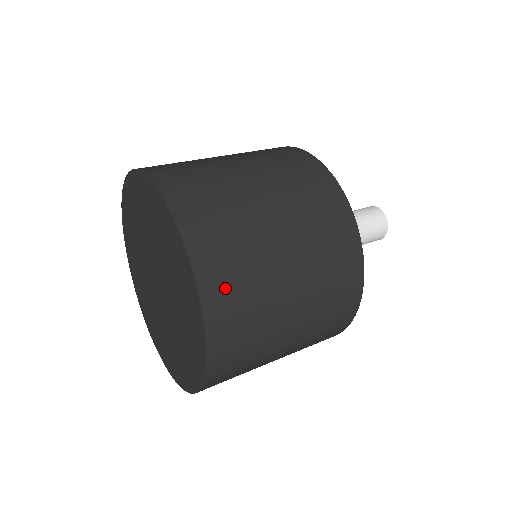
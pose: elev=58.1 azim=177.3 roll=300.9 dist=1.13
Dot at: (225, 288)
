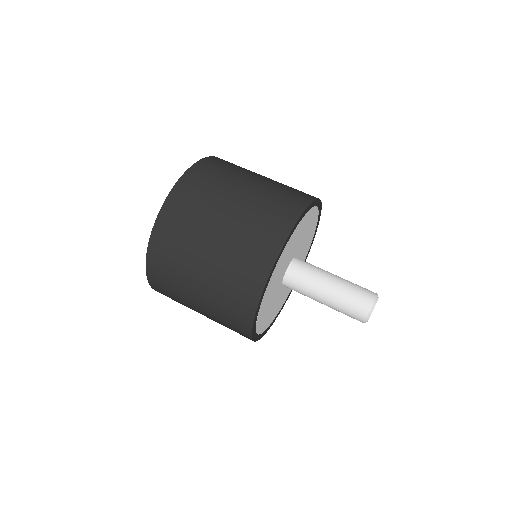
Dot at: (209, 169)
